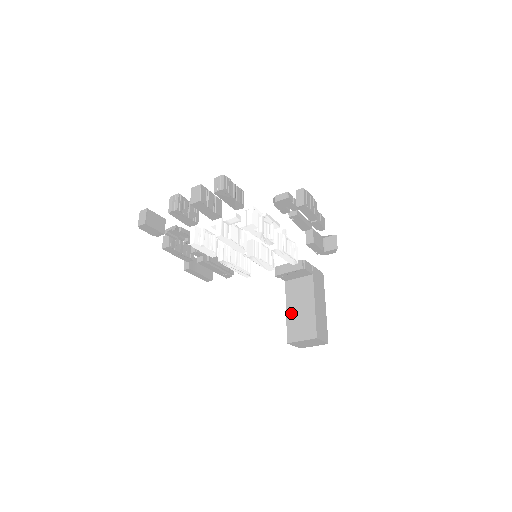
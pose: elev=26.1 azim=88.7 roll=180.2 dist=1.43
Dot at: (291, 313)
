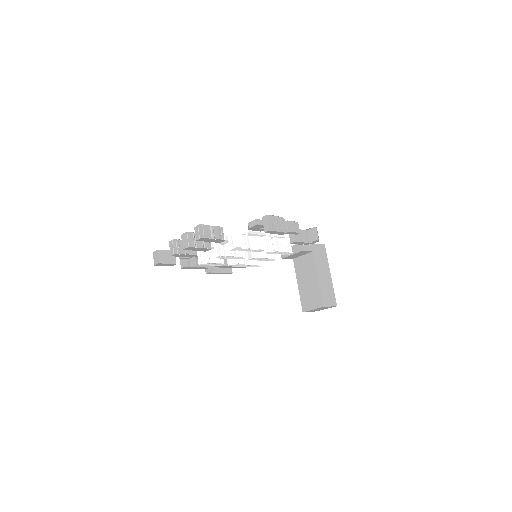
Dot at: (301, 287)
